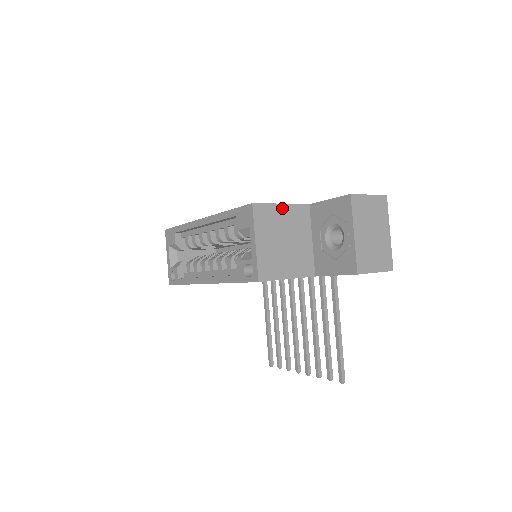
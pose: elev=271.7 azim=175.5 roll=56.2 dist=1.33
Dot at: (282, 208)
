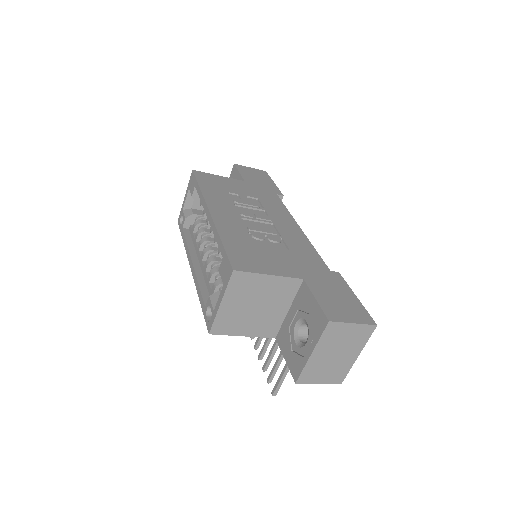
Dot at: (268, 278)
